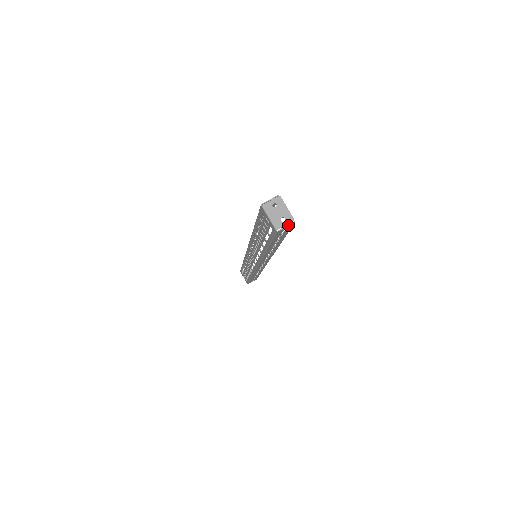
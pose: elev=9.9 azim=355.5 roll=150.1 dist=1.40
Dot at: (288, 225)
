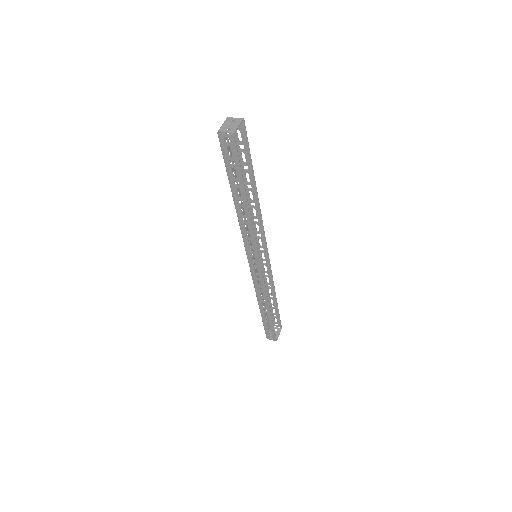
Dot at: (228, 134)
